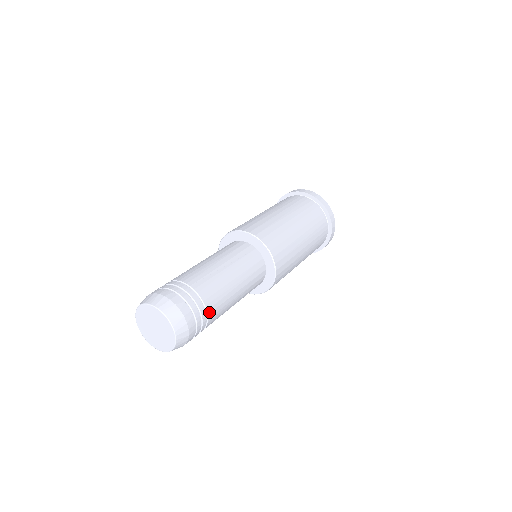
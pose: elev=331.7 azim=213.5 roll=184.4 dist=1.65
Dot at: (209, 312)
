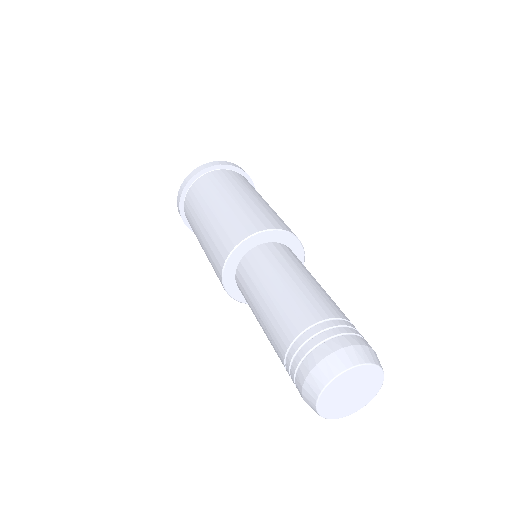
Dot at: (342, 317)
